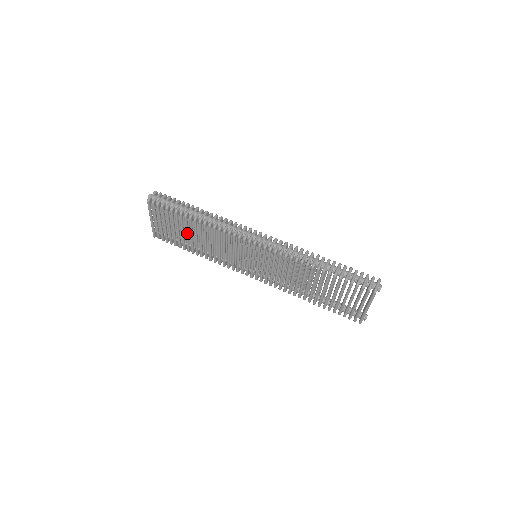
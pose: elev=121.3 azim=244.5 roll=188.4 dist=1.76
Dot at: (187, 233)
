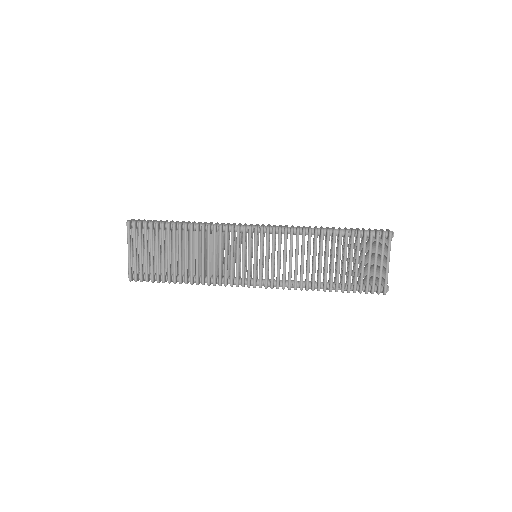
Dot at: (175, 251)
